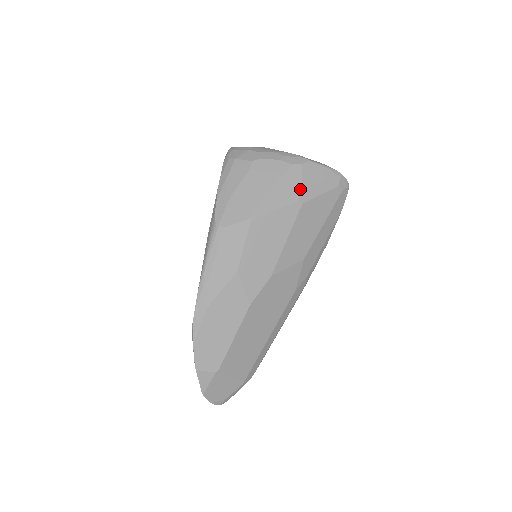
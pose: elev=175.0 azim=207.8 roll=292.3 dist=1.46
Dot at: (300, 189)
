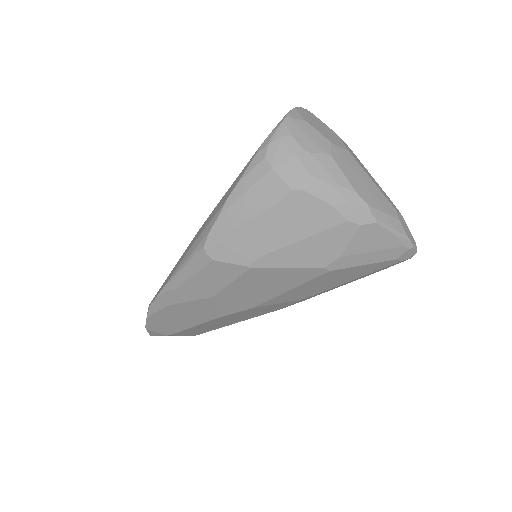
Dot at: (337, 255)
